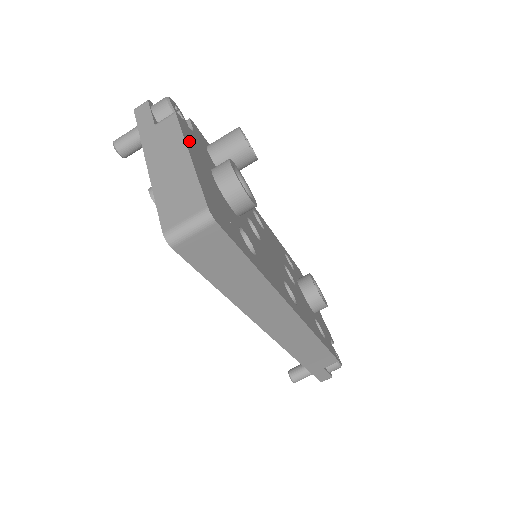
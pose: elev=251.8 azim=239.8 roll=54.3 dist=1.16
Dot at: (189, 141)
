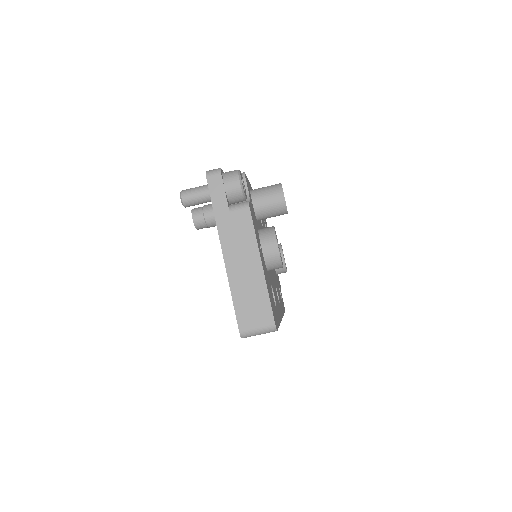
Dot at: (256, 236)
